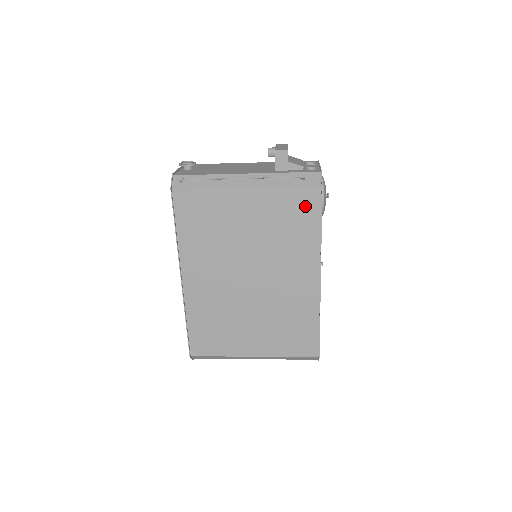
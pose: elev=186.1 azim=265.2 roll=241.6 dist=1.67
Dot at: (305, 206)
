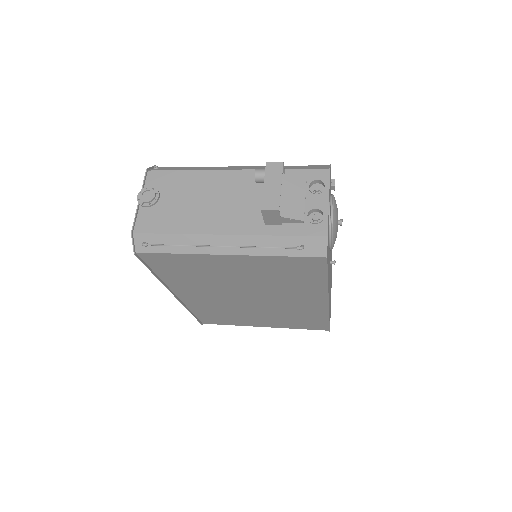
Dot at: (306, 268)
